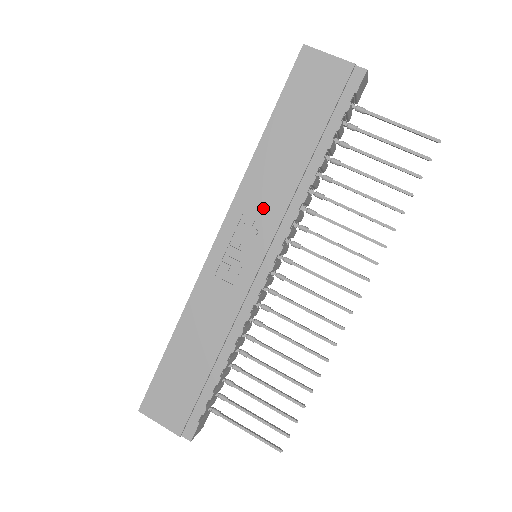
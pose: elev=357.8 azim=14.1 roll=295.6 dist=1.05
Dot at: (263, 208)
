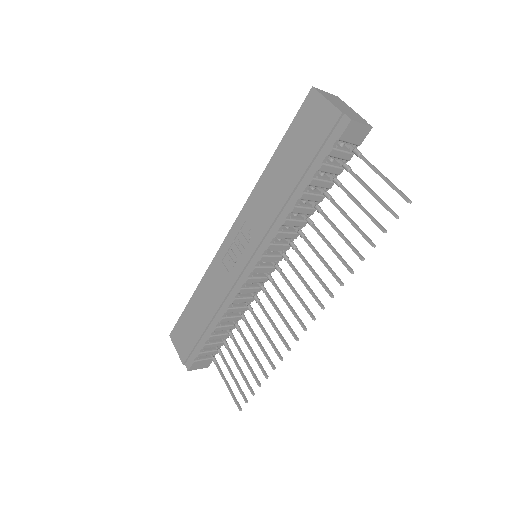
Dot at: (257, 220)
